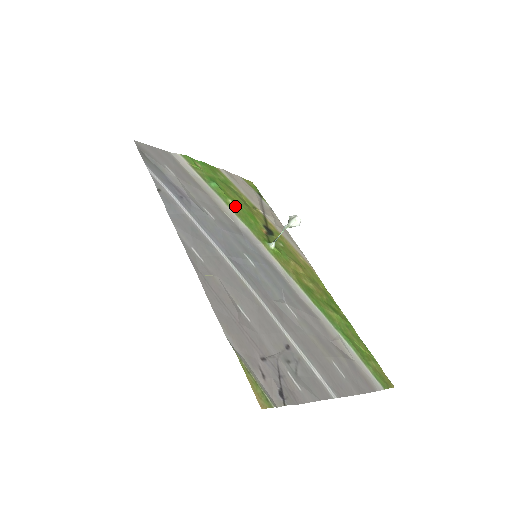
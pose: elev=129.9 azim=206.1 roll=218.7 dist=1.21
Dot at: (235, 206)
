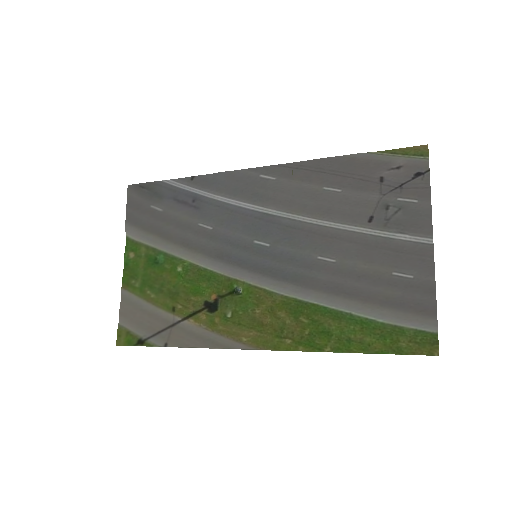
Dot at: (185, 272)
